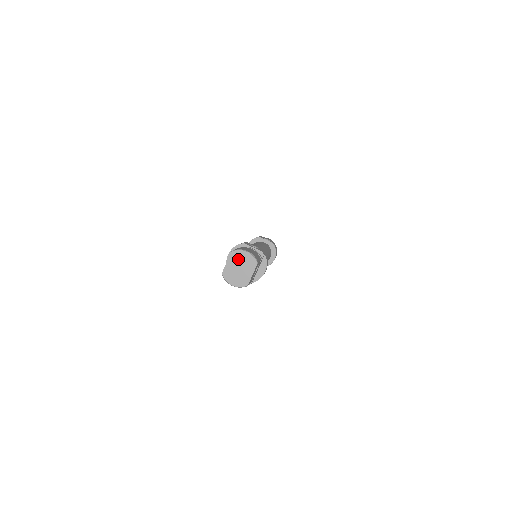
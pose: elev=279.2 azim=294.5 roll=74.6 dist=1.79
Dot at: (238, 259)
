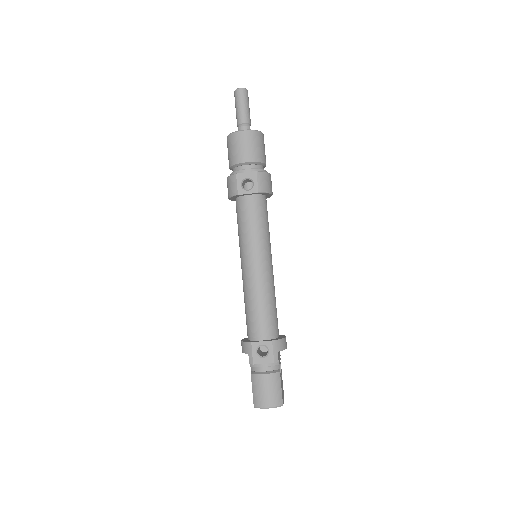
Dot at: occluded
